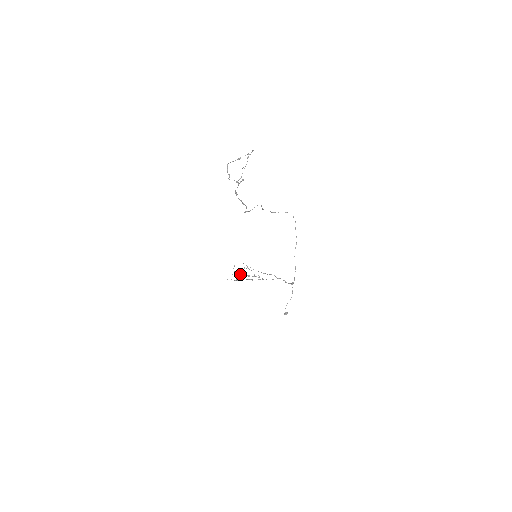
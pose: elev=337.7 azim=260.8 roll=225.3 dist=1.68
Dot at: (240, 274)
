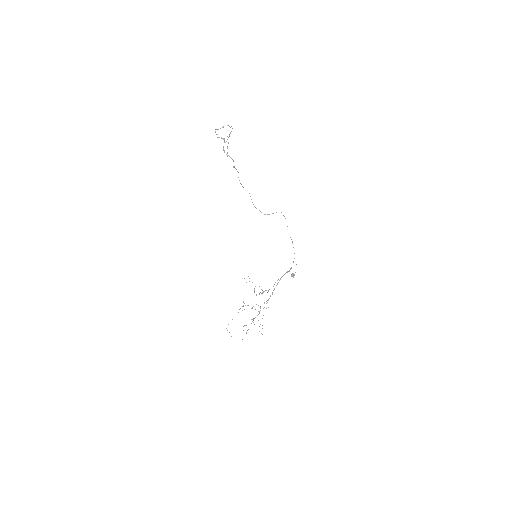
Dot at: (247, 305)
